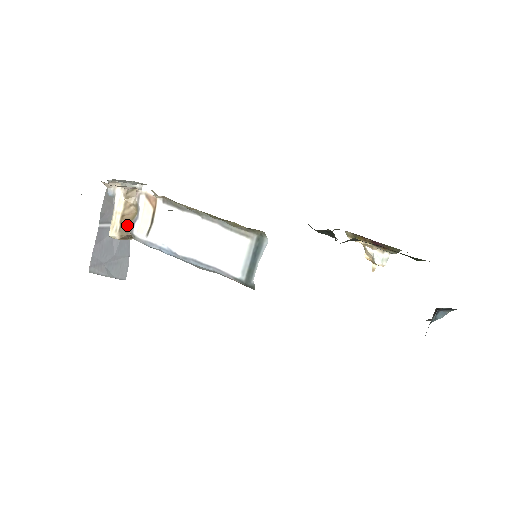
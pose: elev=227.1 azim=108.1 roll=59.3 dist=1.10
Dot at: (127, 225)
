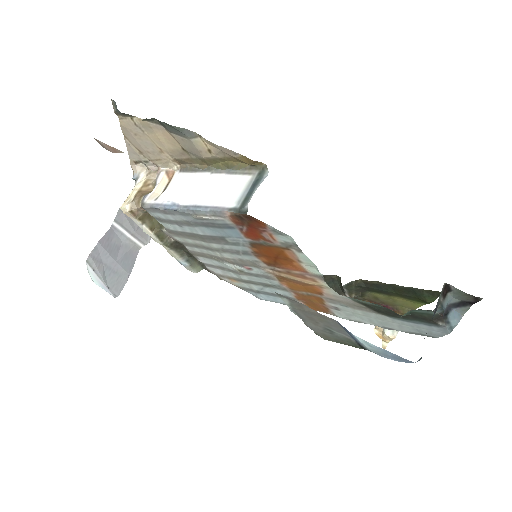
Dot at: (140, 197)
